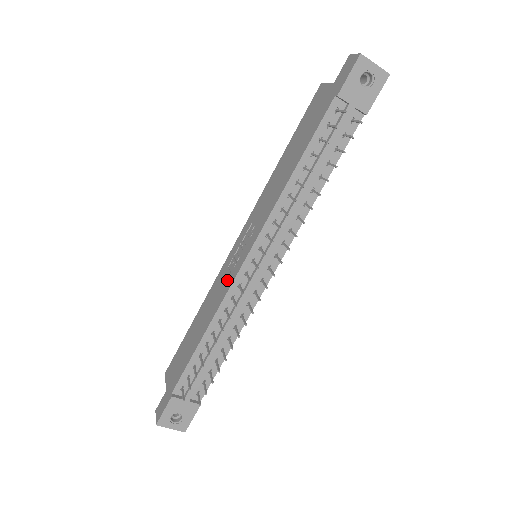
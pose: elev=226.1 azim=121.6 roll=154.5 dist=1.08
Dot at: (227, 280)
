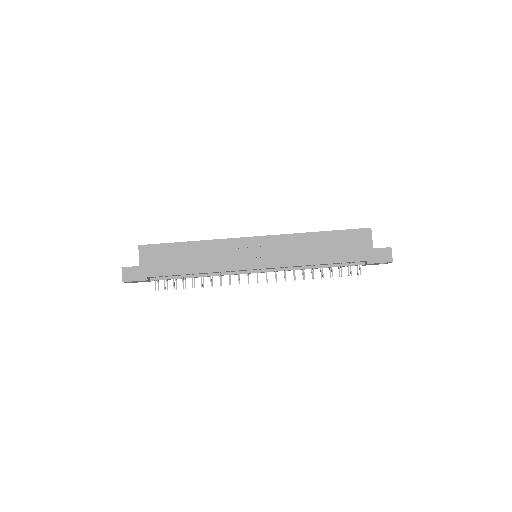
Dot at: (234, 261)
